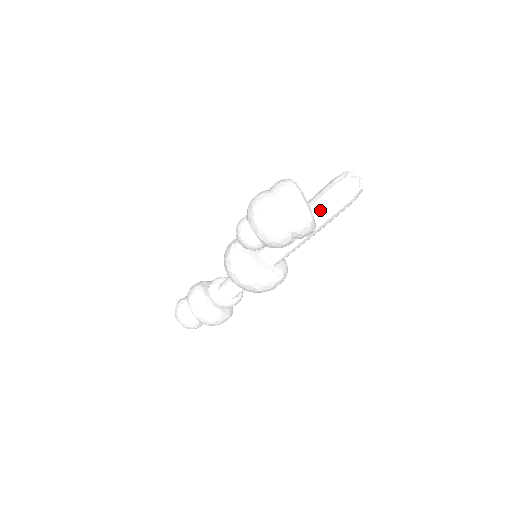
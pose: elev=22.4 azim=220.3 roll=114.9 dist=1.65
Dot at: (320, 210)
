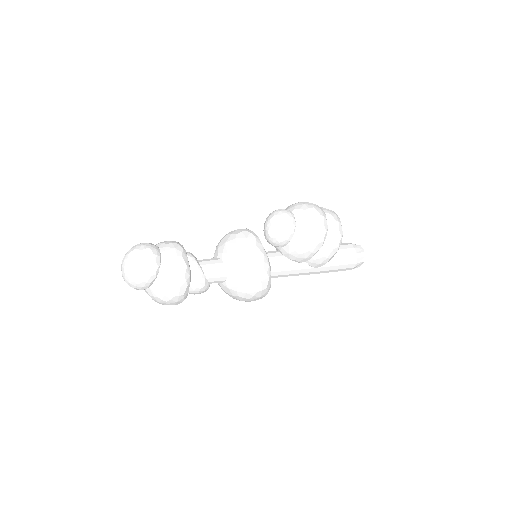
Dot at: occluded
